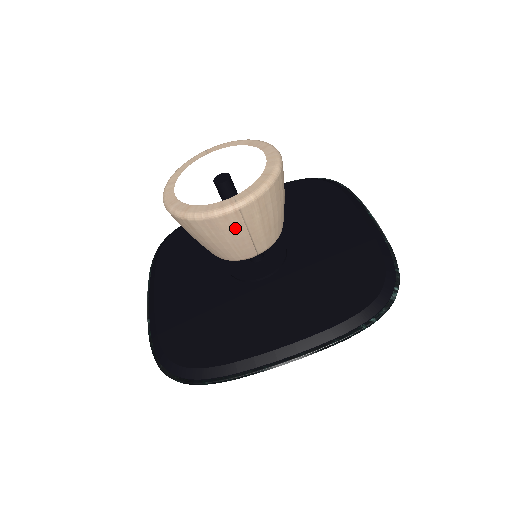
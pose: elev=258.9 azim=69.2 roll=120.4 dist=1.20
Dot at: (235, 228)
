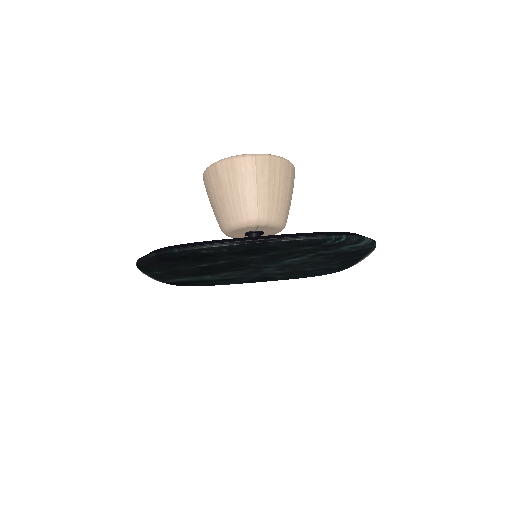
Dot at: (248, 174)
